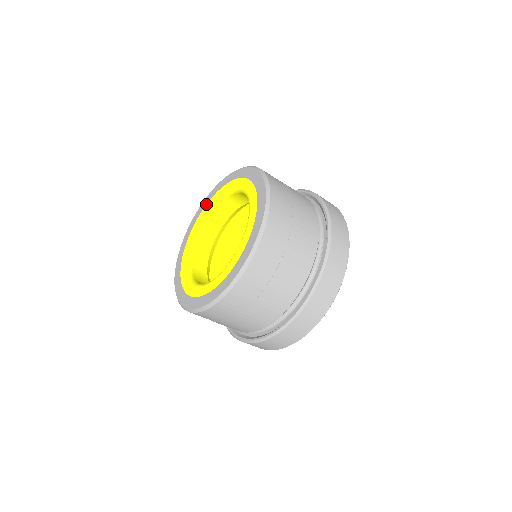
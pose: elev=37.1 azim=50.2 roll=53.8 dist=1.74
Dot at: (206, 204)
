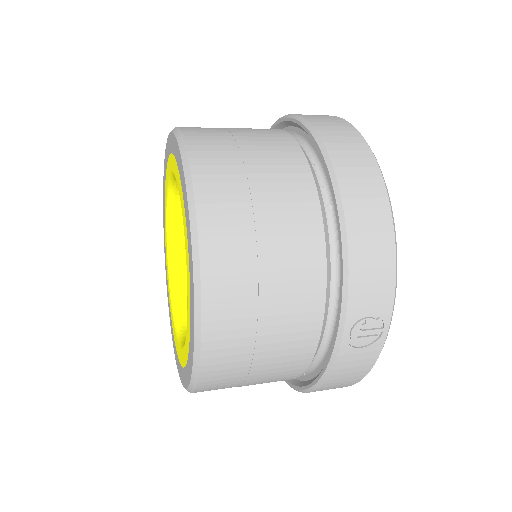
Dot at: (177, 169)
